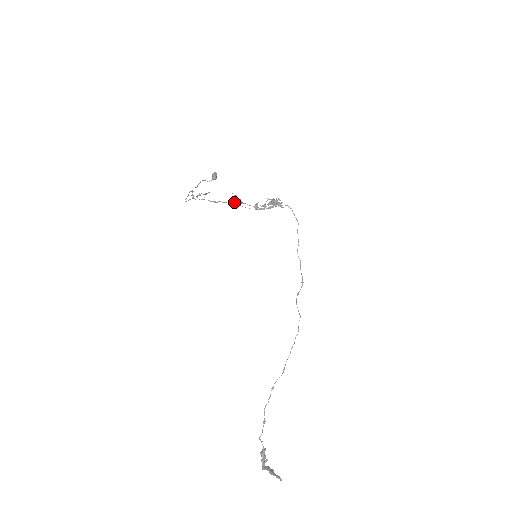
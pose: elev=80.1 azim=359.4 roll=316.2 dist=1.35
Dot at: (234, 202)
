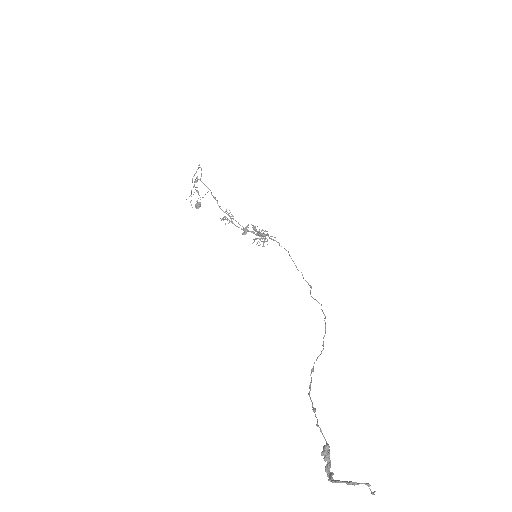
Dot at: (225, 217)
